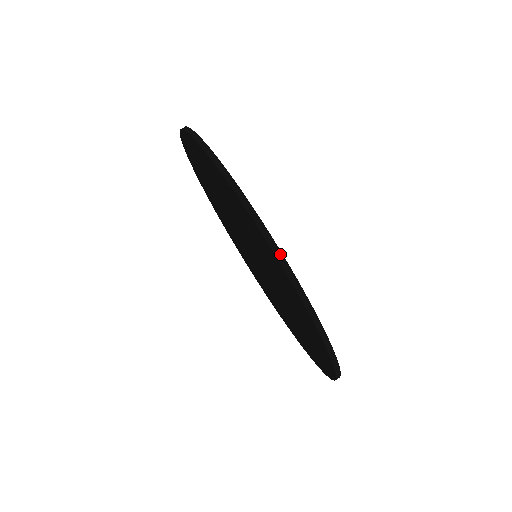
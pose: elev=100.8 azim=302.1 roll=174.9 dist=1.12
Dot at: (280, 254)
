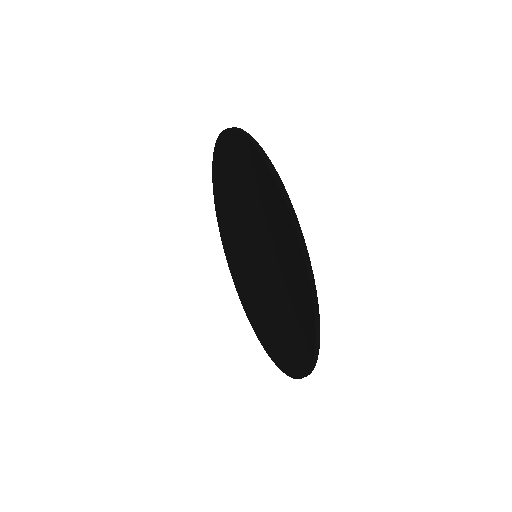
Dot at: (296, 220)
